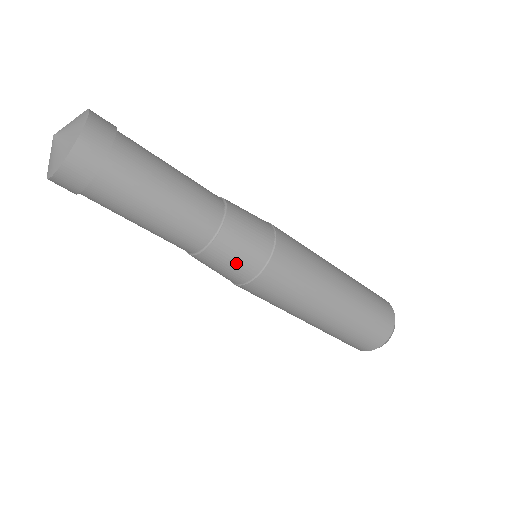
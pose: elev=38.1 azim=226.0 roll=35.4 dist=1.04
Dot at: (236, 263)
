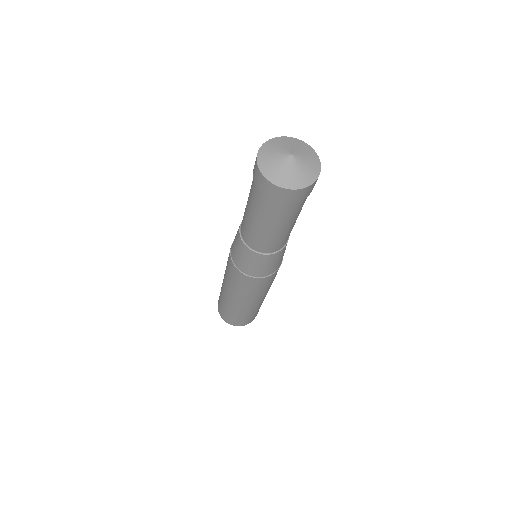
Dot at: (243, 260)
